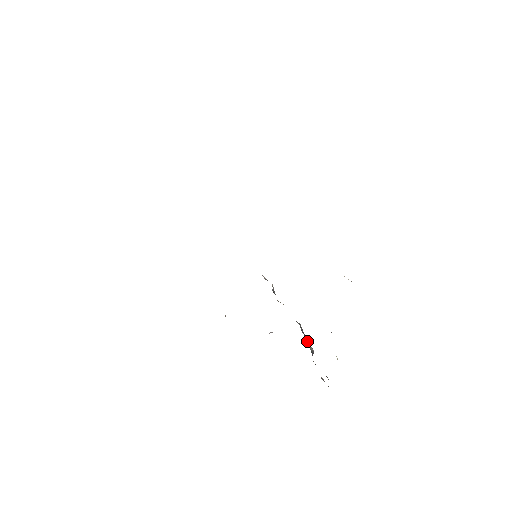
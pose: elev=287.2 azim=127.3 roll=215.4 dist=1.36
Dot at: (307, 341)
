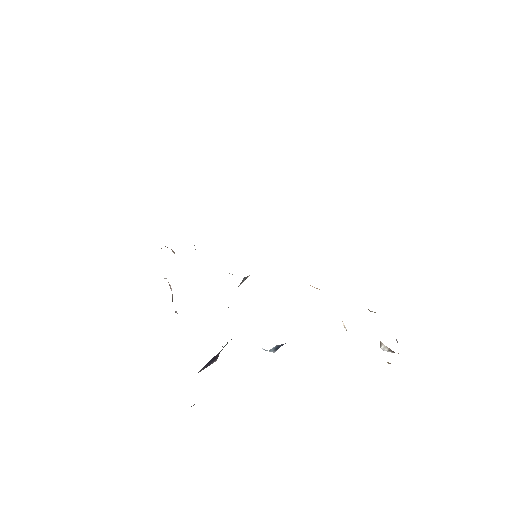
Dot at: occluded
